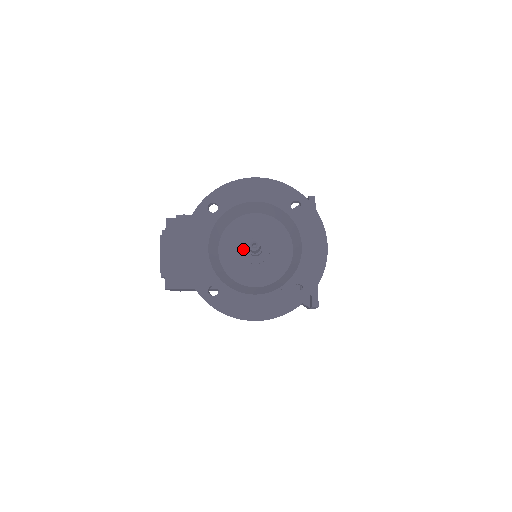
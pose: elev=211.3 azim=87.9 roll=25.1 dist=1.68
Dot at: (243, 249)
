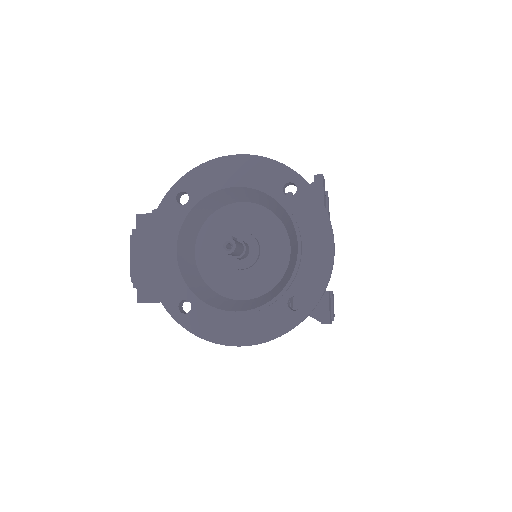
Dot at: occluded
